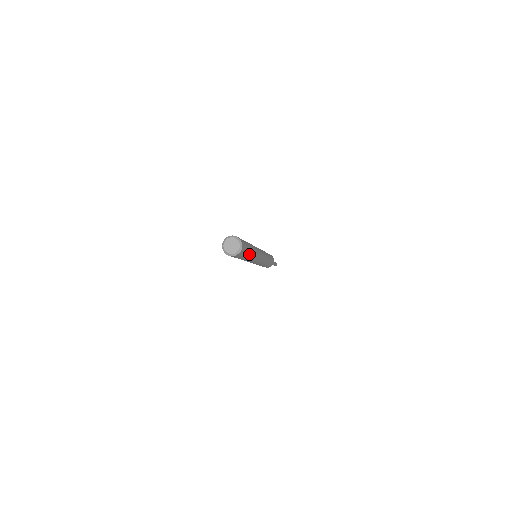
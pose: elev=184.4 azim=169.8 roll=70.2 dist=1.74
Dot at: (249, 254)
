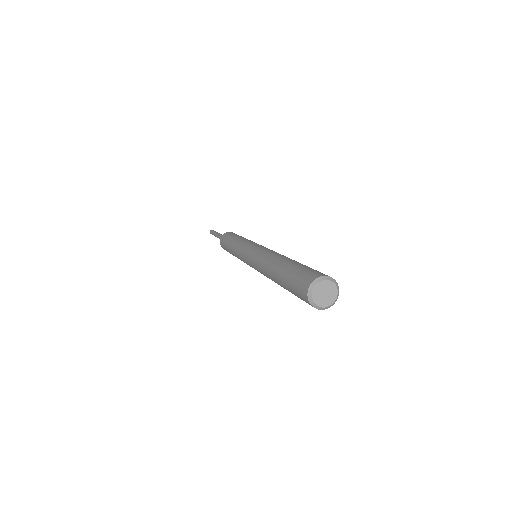
Dot at: occluded
